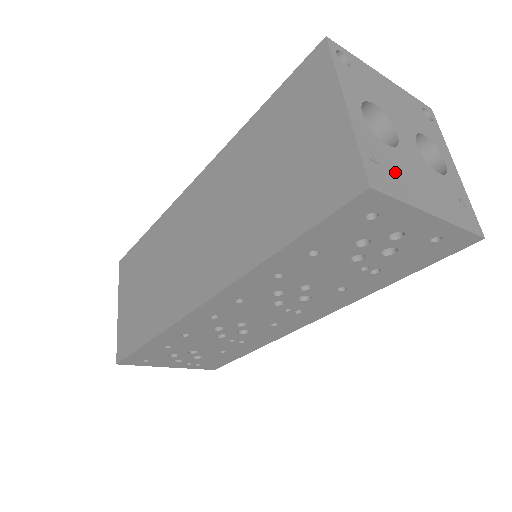
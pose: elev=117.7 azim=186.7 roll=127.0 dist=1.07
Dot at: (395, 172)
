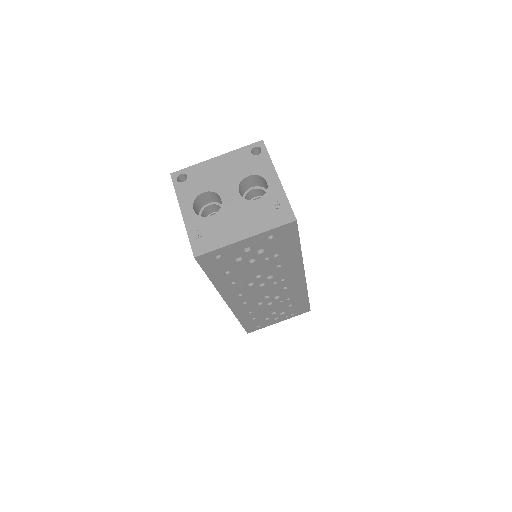
Dot at: (215, 232)
